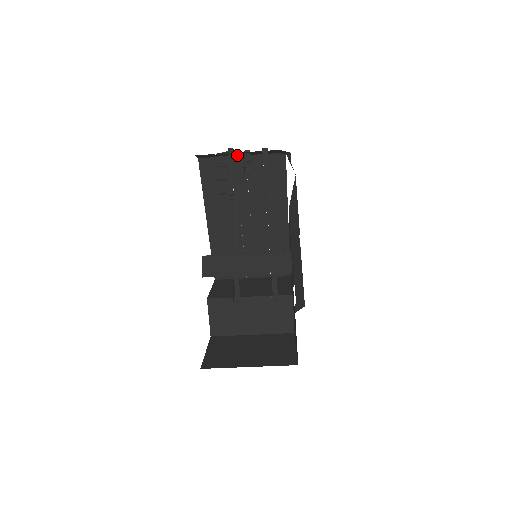
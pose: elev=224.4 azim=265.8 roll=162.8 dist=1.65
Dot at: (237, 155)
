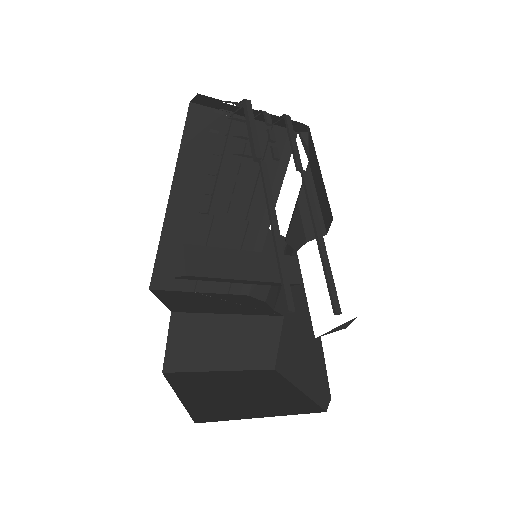
Dot at: (243, 115)
